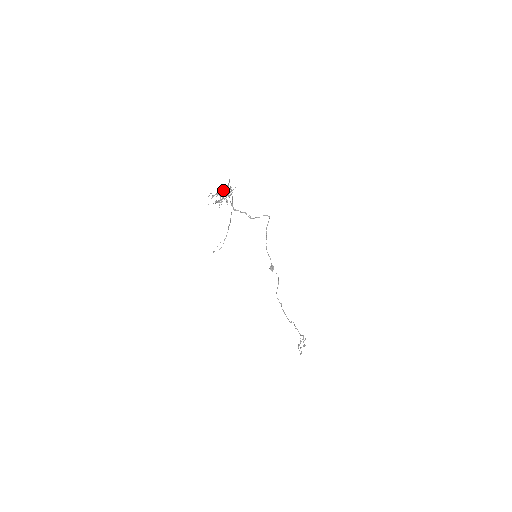
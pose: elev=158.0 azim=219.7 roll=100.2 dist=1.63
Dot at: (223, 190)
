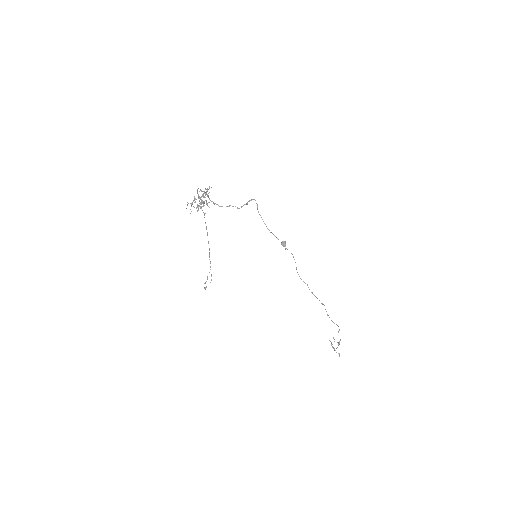
Dot at: (198, 196)
